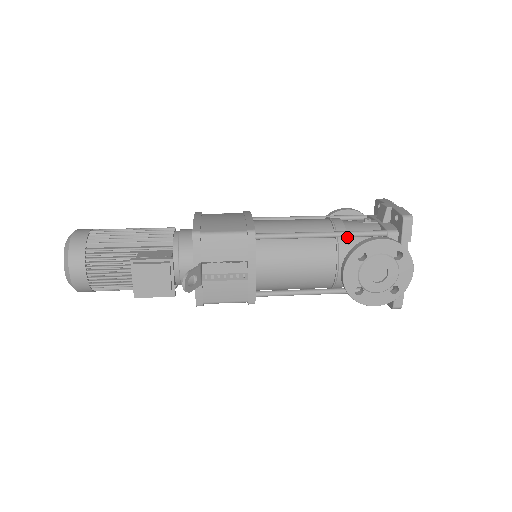
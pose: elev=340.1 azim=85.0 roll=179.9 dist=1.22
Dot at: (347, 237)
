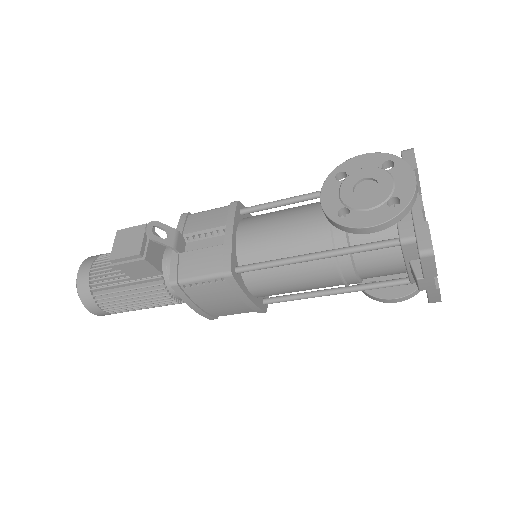
Dot at: occluded
